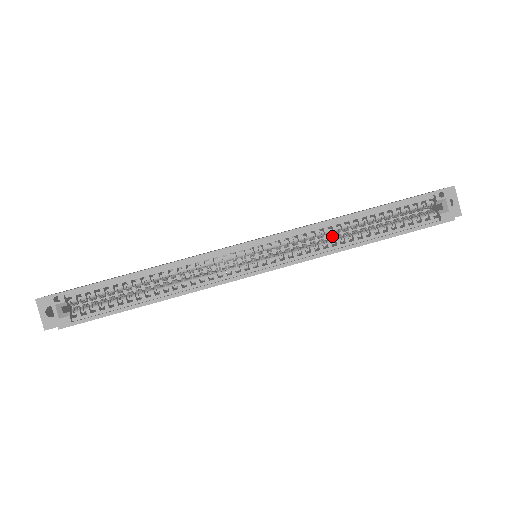
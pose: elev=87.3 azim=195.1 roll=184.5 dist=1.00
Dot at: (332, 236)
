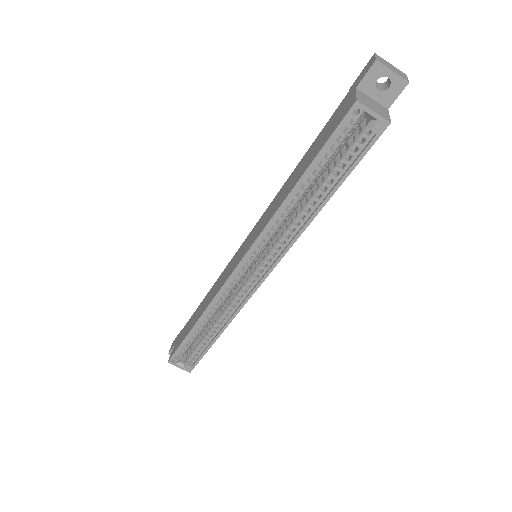
Dot at: occluded
